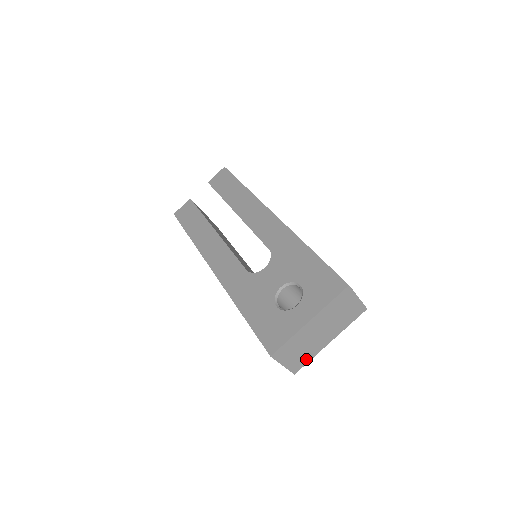
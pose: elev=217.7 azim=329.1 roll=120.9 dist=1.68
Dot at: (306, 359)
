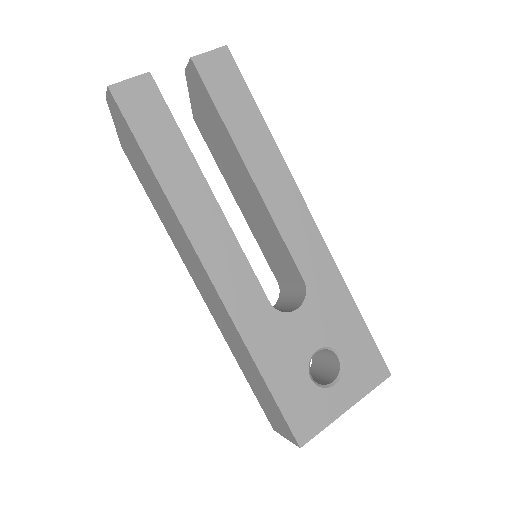
Dot at: occluded
